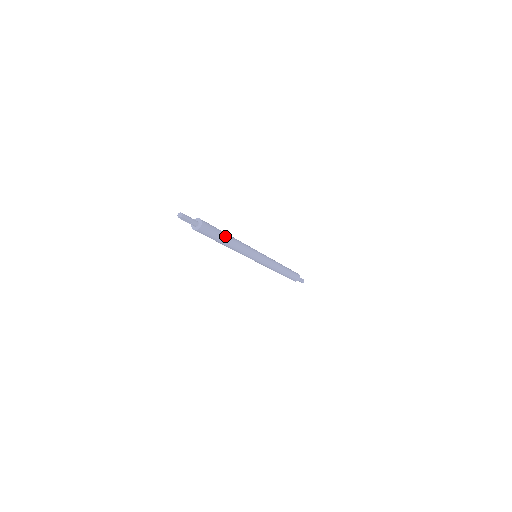
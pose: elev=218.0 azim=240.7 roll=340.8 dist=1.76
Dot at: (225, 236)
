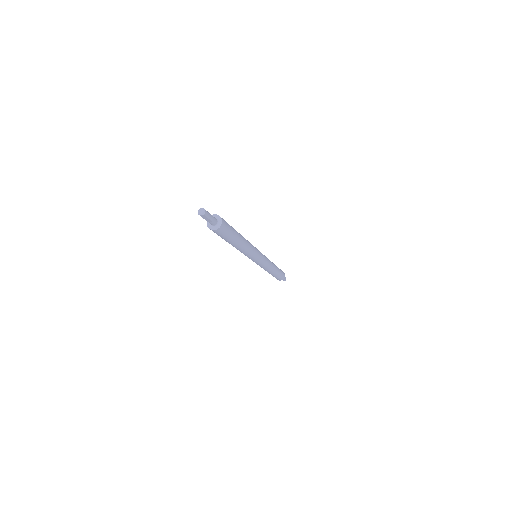
Dot at: (238, 237)
